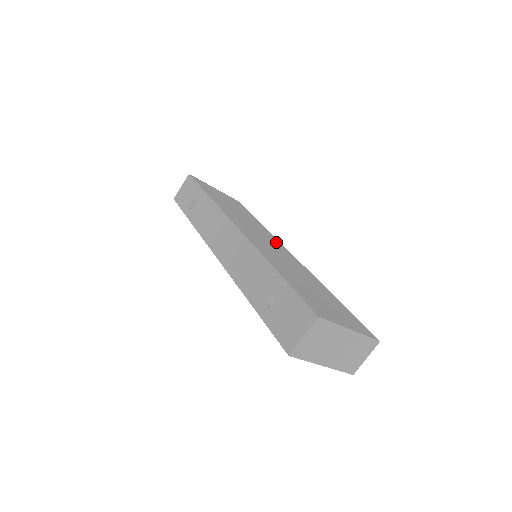
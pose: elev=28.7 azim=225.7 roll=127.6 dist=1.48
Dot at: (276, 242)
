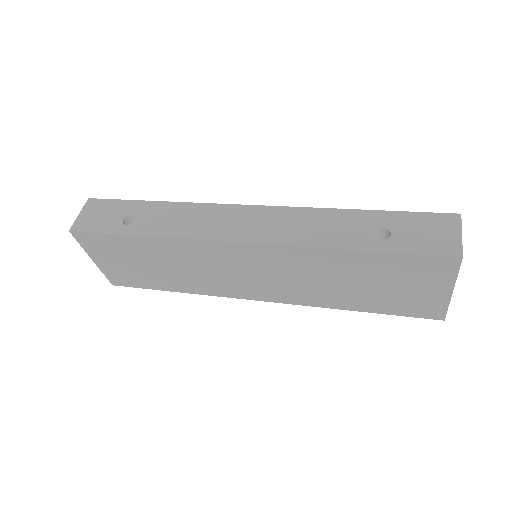
Dot at: occluded
